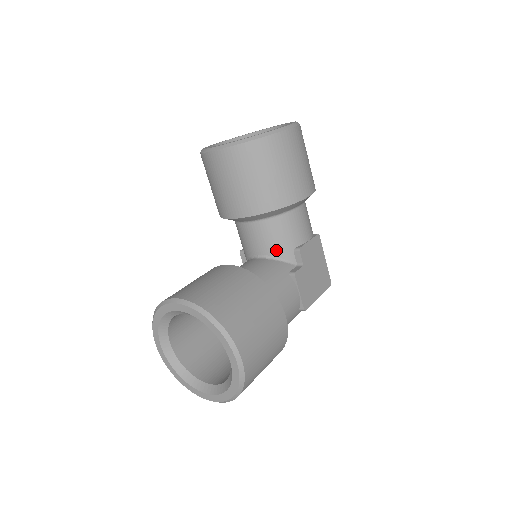
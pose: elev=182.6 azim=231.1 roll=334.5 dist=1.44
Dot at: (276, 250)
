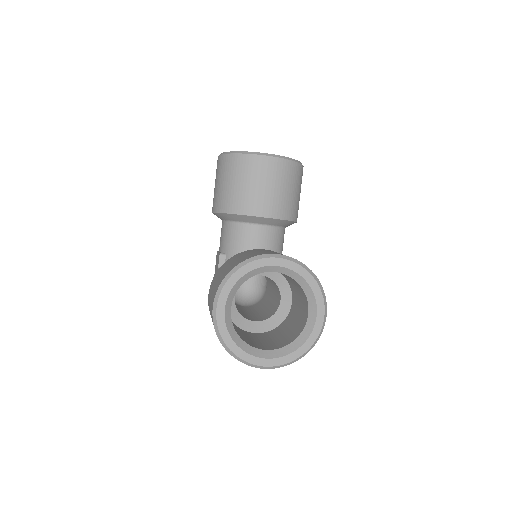
Dot at: occluded
